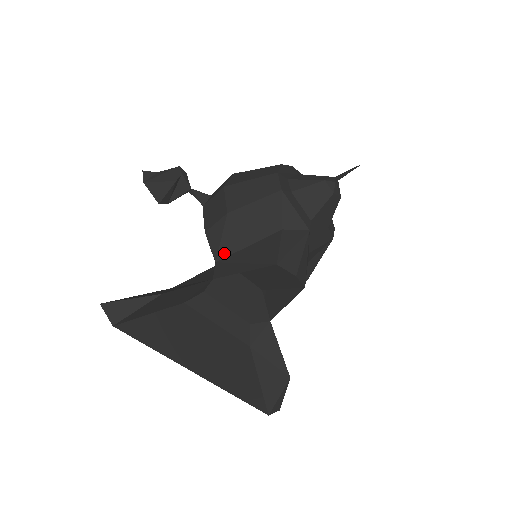
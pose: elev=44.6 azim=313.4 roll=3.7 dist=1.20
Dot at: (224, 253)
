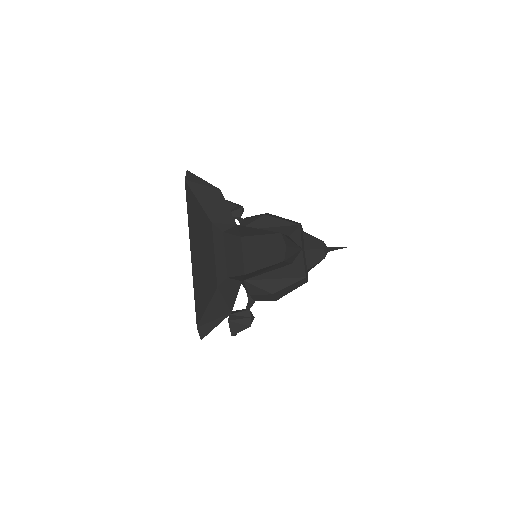
Dot at: occluded
